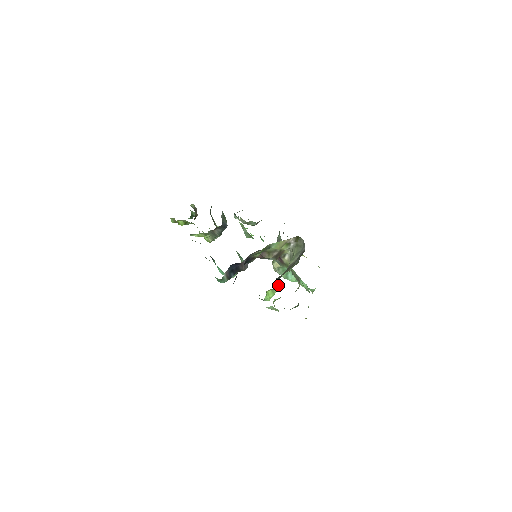
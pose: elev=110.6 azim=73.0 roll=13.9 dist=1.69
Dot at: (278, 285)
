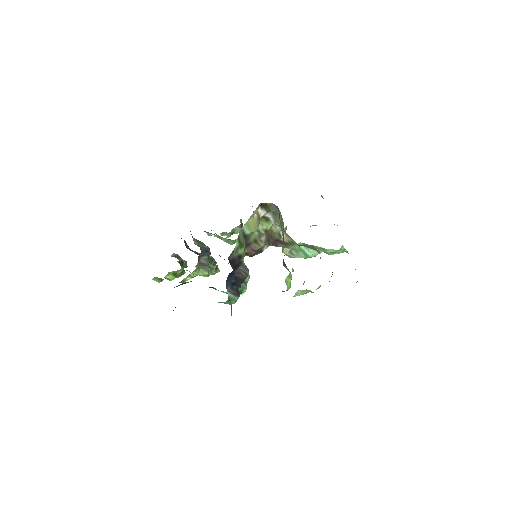
Dot at: occluded
